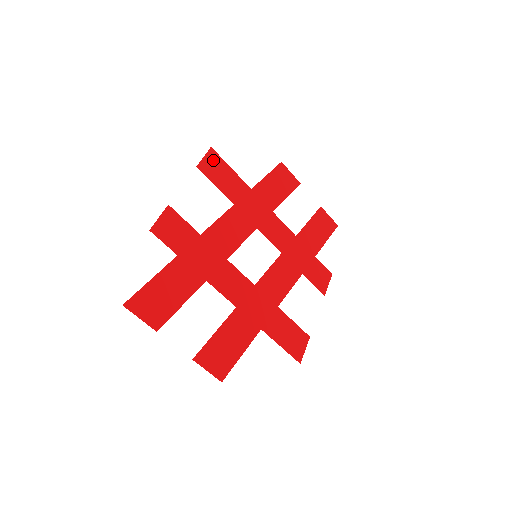
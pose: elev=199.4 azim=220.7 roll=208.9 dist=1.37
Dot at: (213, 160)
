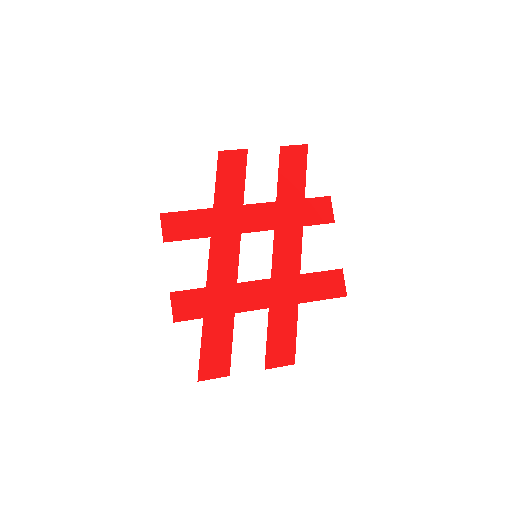
Dot at: (169, 222)
